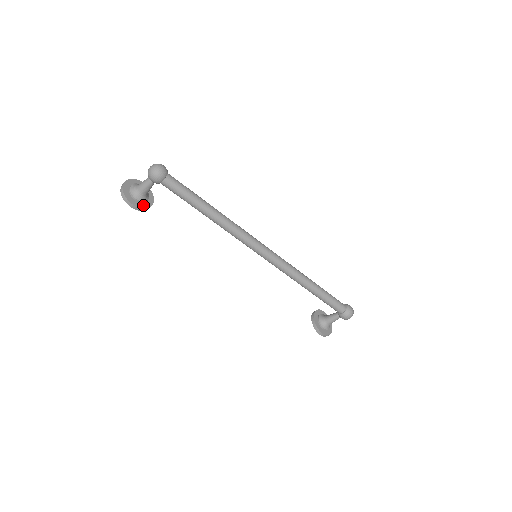
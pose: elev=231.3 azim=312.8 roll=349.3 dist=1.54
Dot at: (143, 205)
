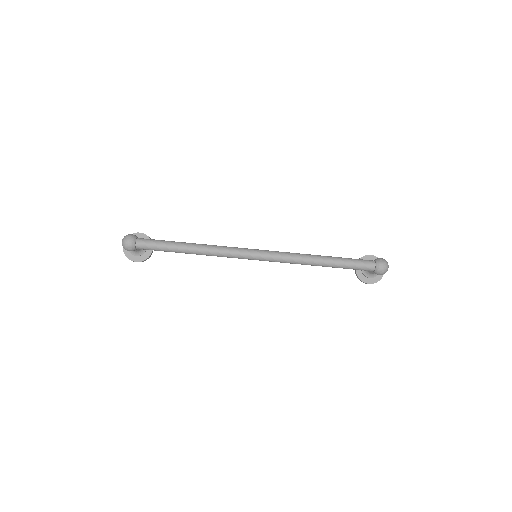
Dot at: (144, 256)
